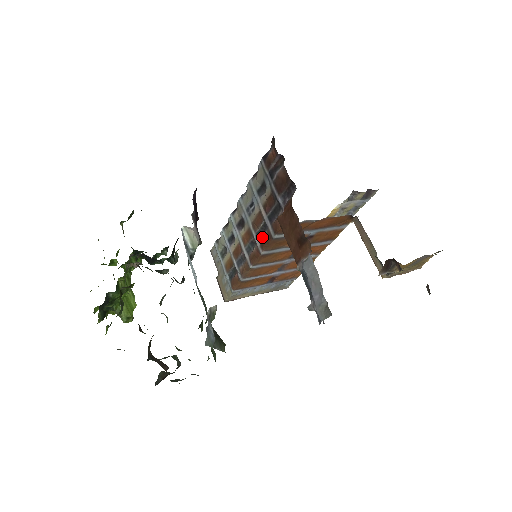
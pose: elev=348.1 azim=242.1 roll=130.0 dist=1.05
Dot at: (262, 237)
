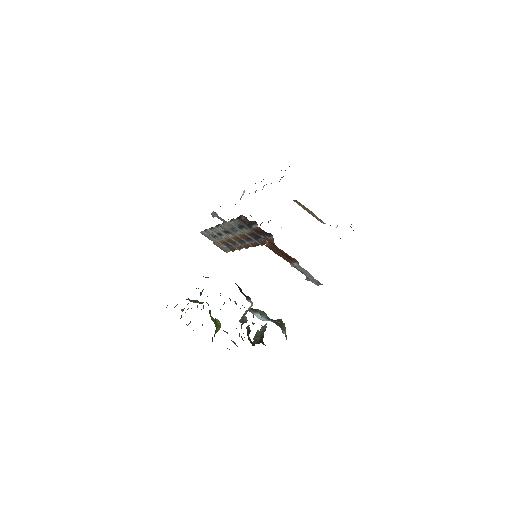
Dot at: (251, 243)
